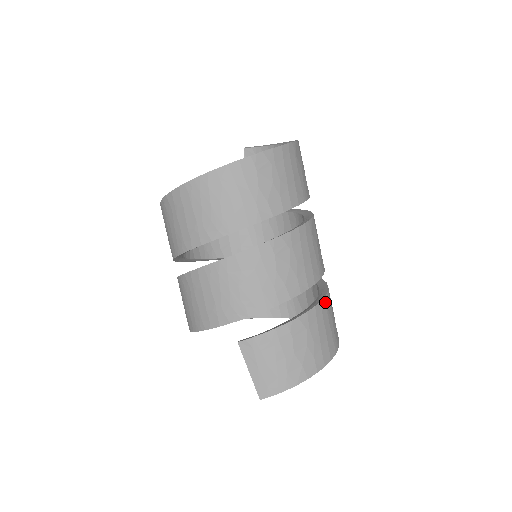
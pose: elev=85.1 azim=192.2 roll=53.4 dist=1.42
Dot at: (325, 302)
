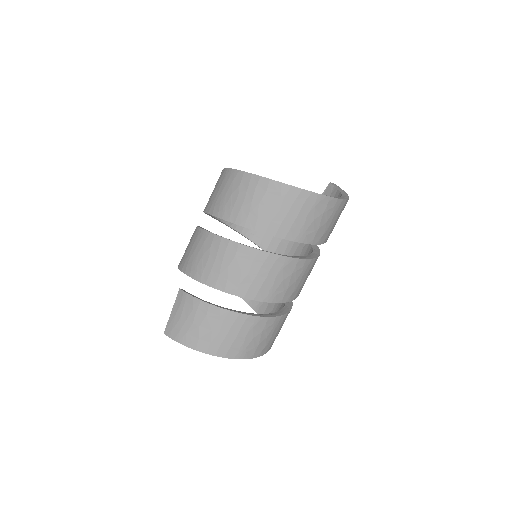
Dot at: (255, 320)
